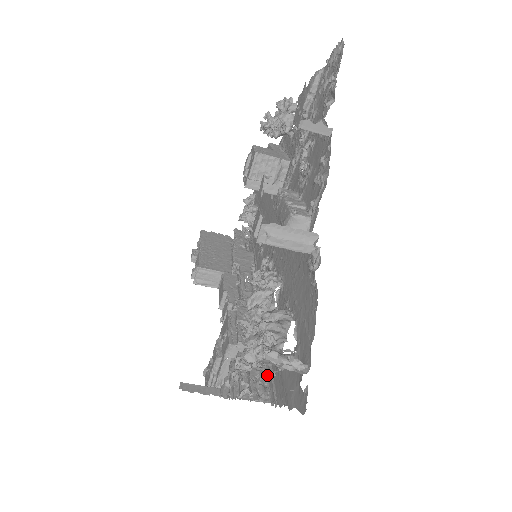
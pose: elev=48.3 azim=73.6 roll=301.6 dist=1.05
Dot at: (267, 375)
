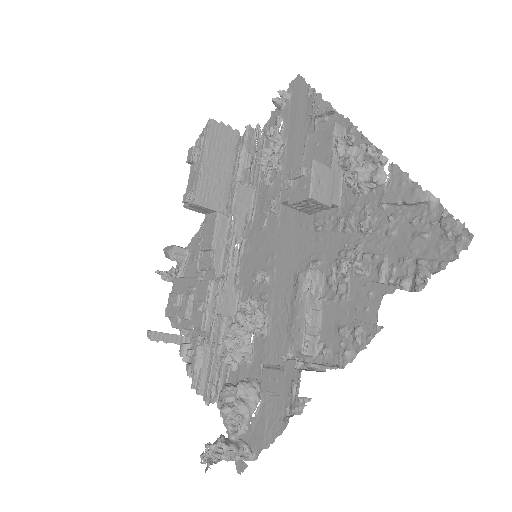
Dot at: (222, 374)
